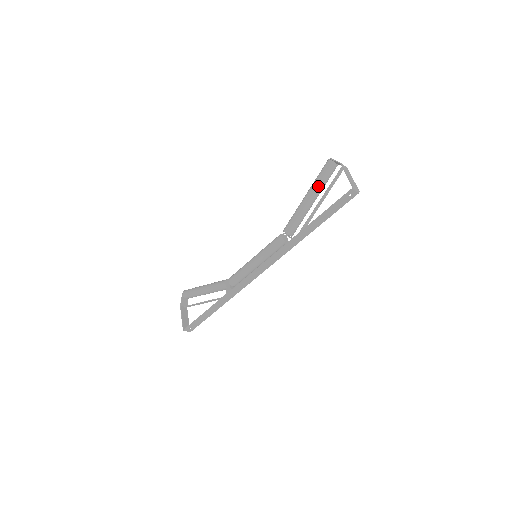
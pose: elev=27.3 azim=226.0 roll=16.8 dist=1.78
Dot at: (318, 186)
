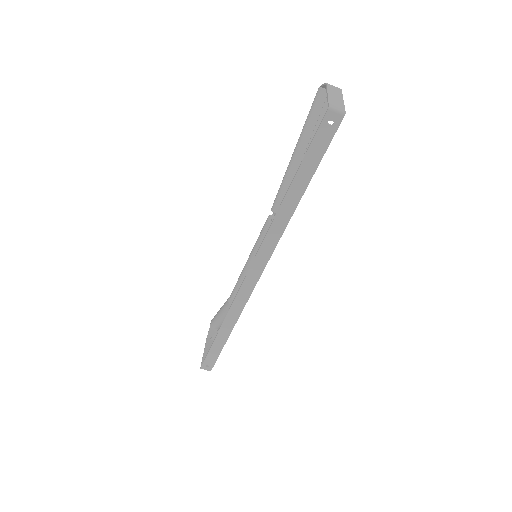
Dot at: (306, 131)
